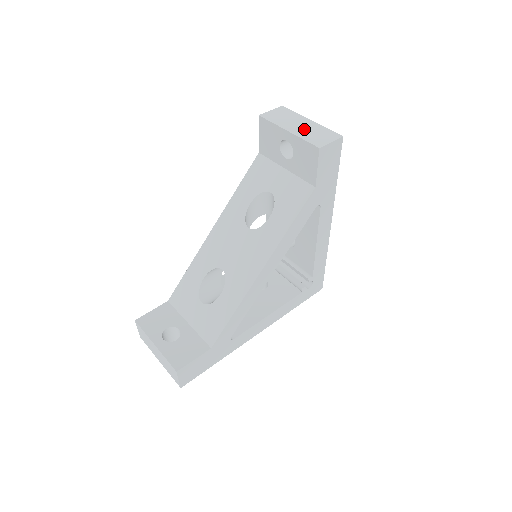
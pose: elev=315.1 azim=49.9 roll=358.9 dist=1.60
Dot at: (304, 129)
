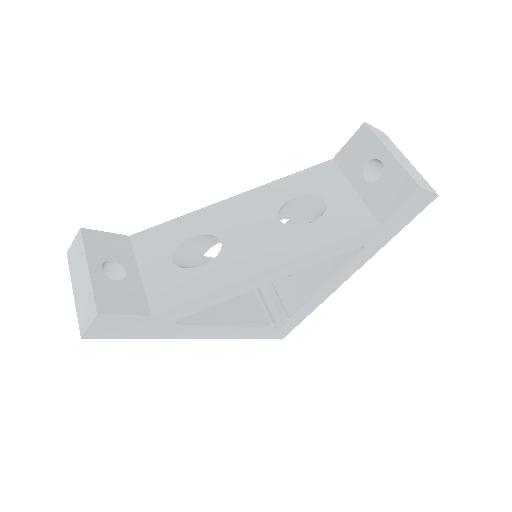
Dot at: (405, 163)
